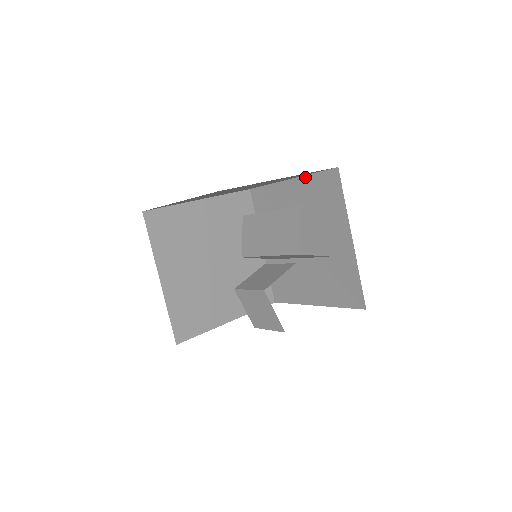
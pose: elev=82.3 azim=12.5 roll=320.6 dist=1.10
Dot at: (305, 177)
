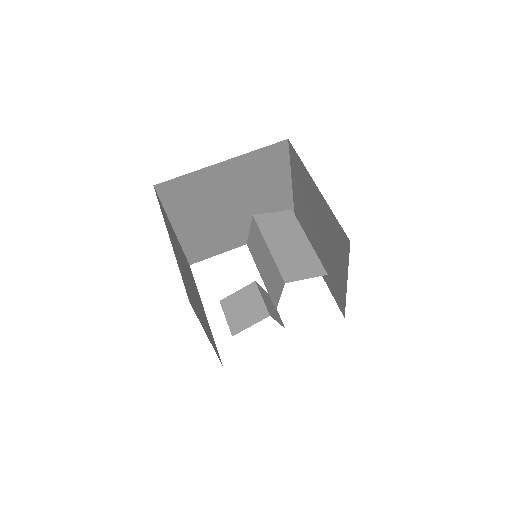
Dot at: (327, 205)
